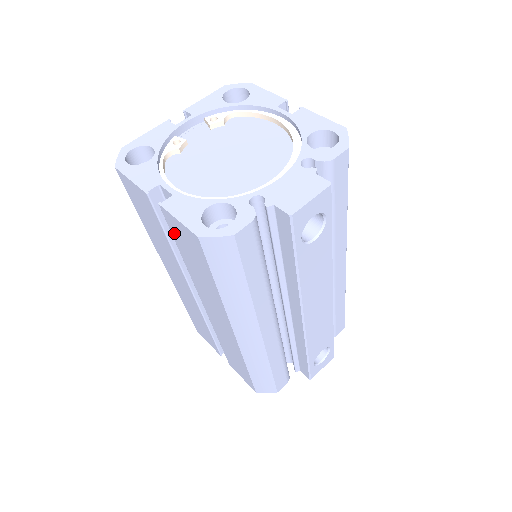
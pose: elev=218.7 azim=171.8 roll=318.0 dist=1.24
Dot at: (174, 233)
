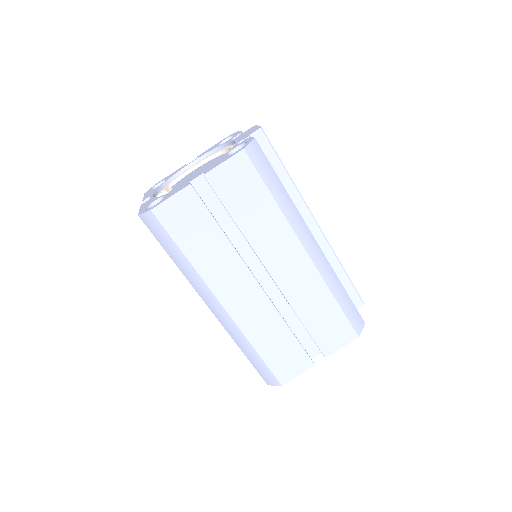
Dot at: (223, 194)
